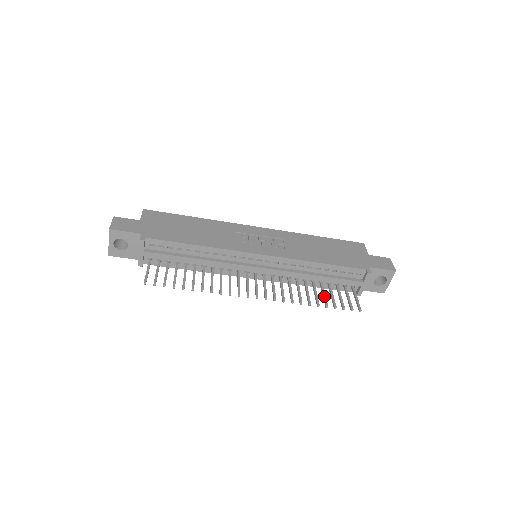
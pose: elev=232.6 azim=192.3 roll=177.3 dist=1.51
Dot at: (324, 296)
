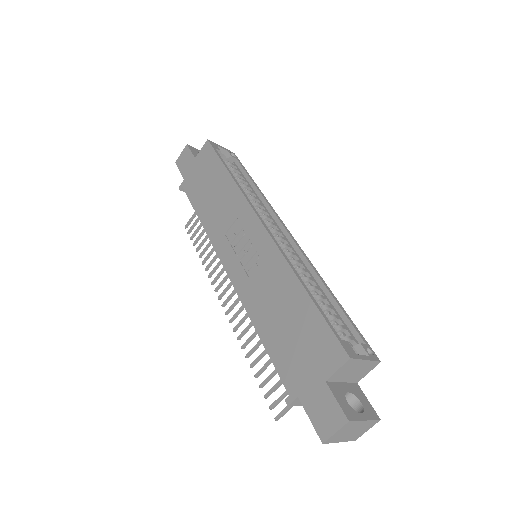
Dot at: (266, 363)
